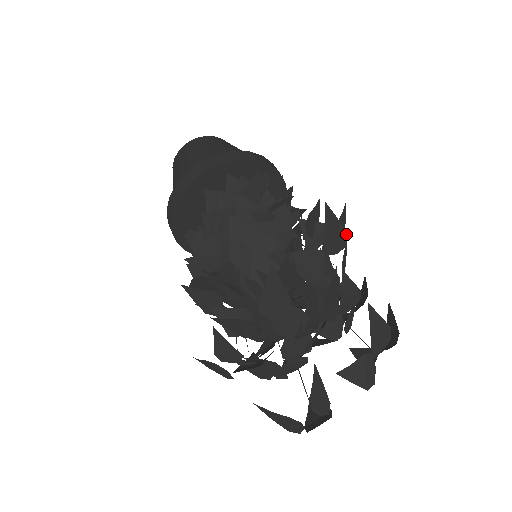
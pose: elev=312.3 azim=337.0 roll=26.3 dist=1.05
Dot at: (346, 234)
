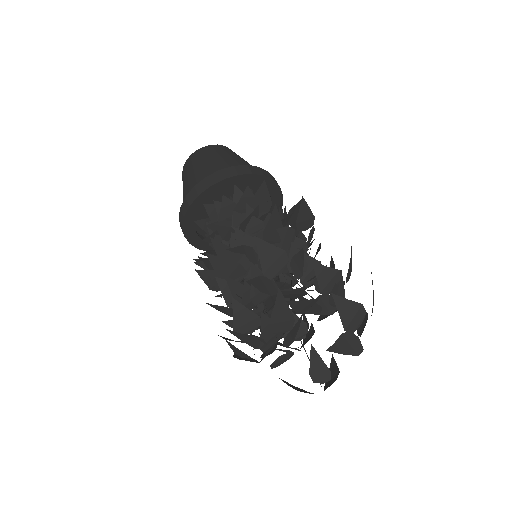
Dot at: (285, 252)
